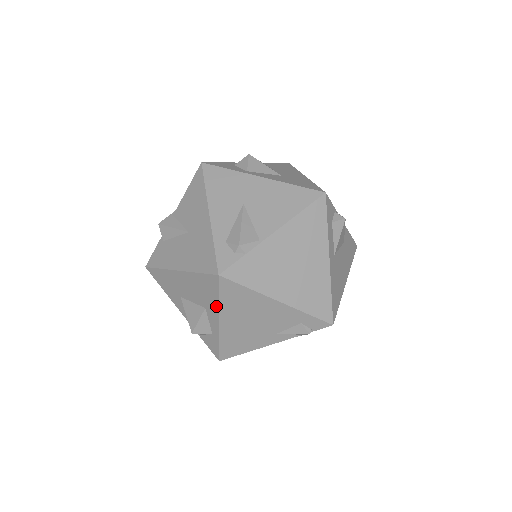
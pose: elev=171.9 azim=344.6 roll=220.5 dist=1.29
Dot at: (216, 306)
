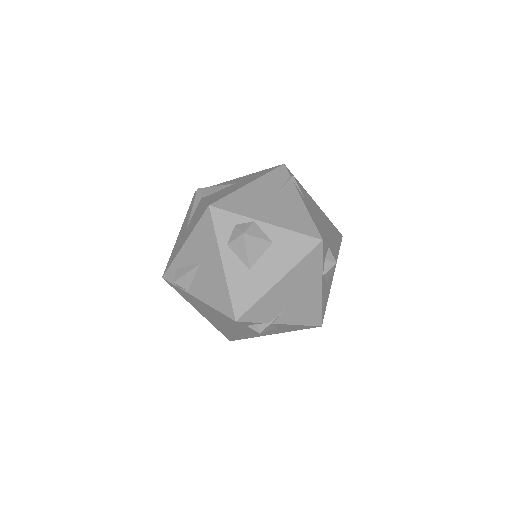
Dot at: occluded
